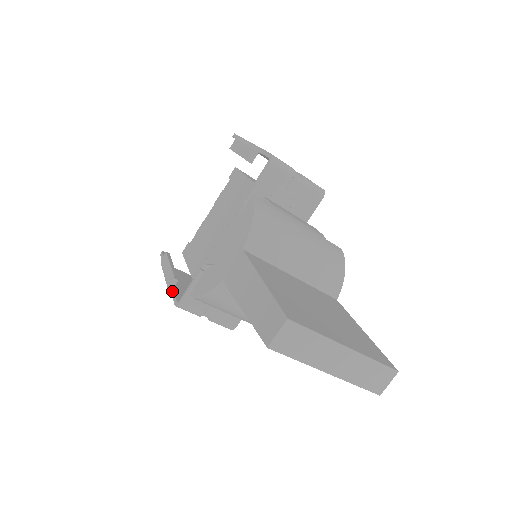
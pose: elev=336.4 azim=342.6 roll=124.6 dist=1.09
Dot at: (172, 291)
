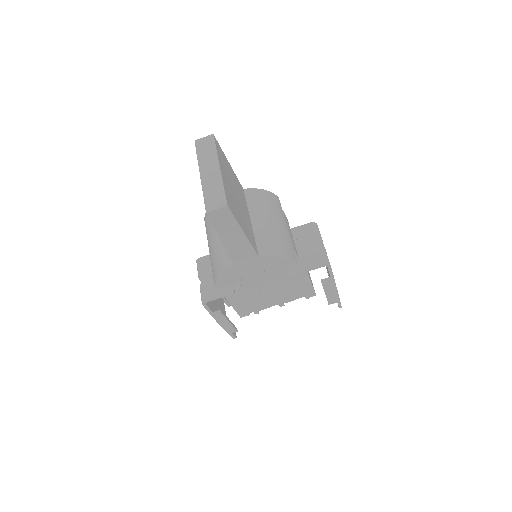
Dot at: occluded
